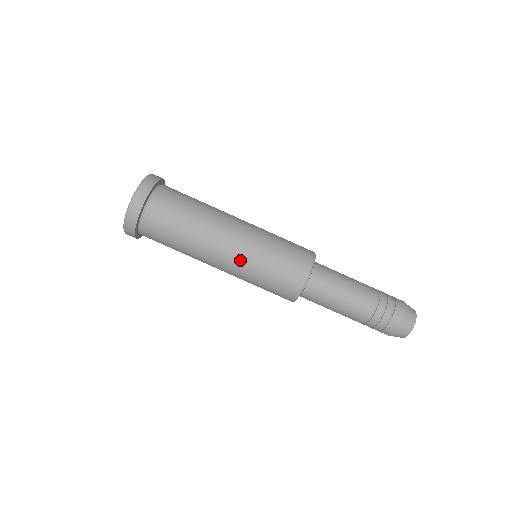
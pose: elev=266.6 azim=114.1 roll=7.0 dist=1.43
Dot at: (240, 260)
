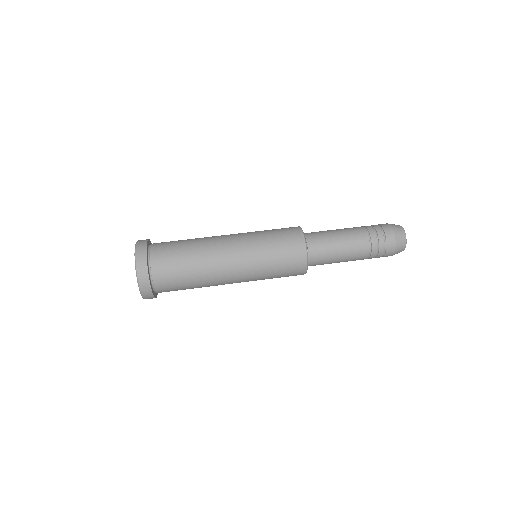
Dot at: (244, 242)
